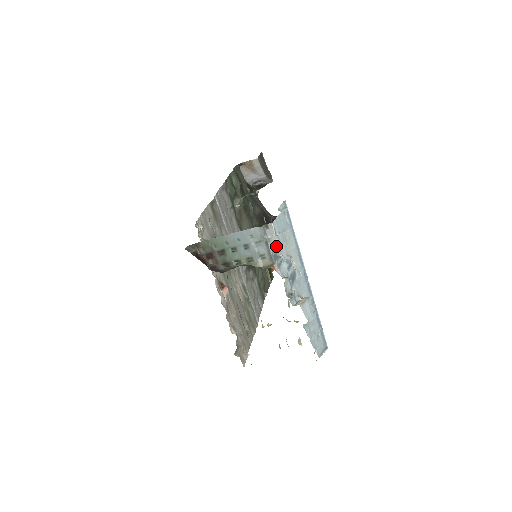
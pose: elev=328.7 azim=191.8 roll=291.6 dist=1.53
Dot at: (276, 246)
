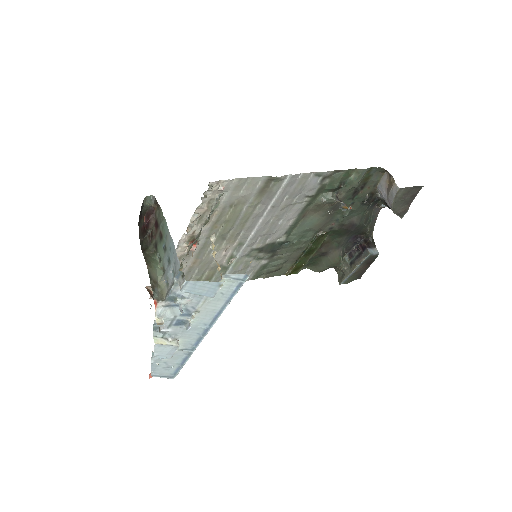
Dot at: (184, 293)
